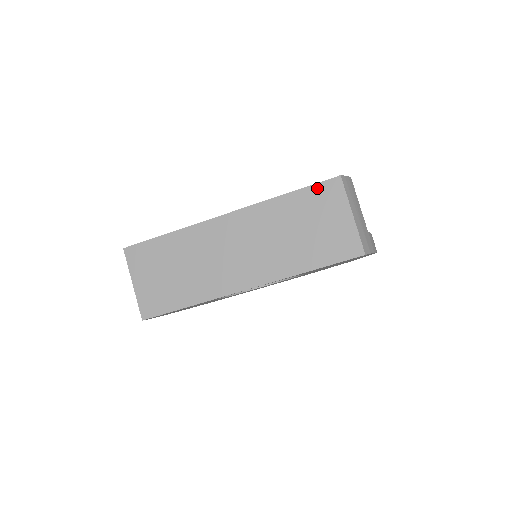
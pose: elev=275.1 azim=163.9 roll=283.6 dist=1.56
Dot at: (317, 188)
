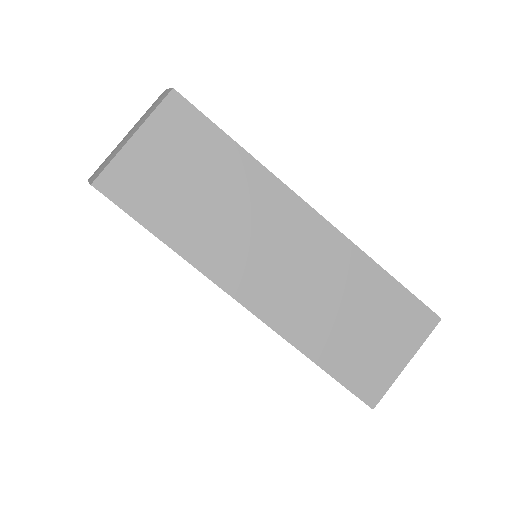
Dot at: (413, 302)
